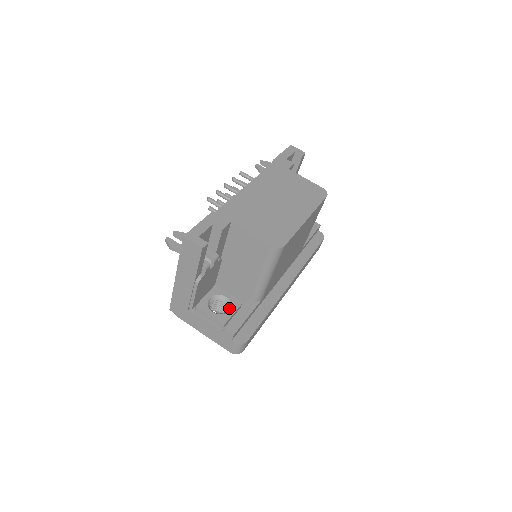
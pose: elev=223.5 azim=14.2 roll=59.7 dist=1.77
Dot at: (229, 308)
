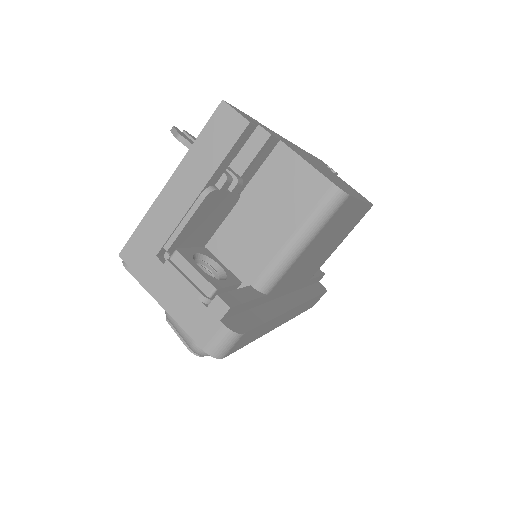
Dot at: (223, 278)
